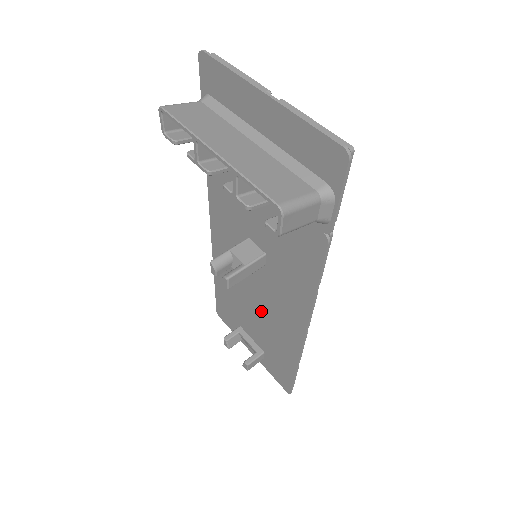
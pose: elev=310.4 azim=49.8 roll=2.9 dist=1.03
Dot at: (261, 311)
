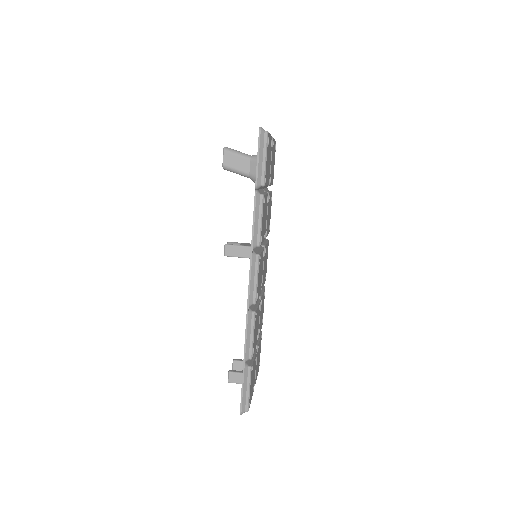
Dot at: occluded
